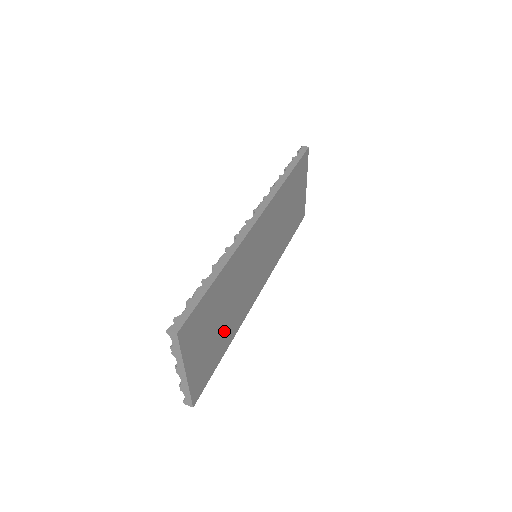
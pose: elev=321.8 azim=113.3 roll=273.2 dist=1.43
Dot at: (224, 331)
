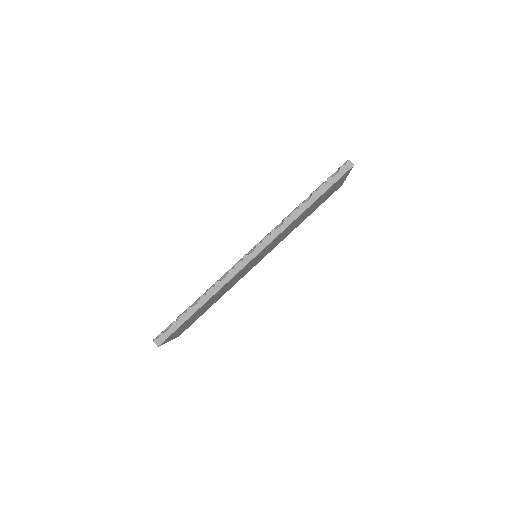
Dot at: (210, 304)
